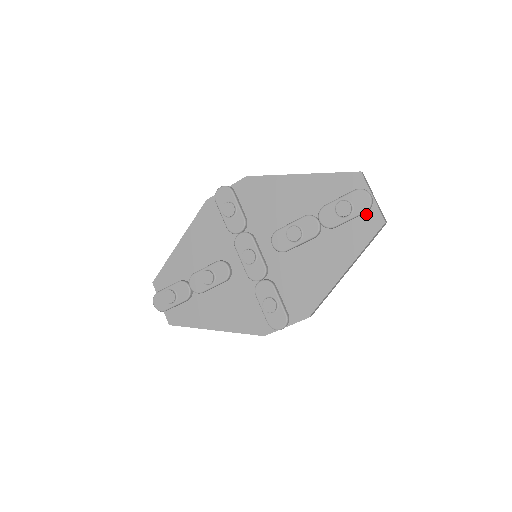
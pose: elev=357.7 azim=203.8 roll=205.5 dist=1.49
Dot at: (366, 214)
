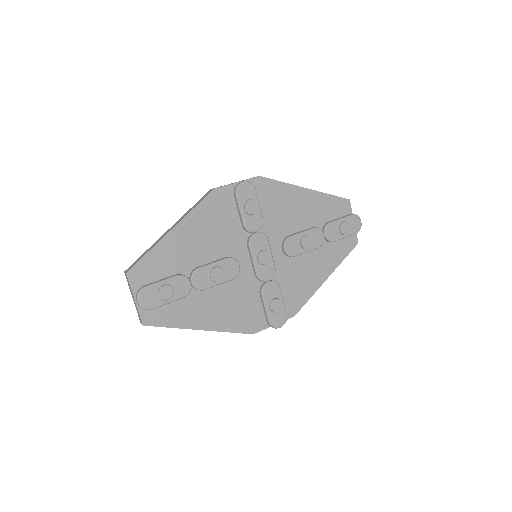
Dot at: occluded
